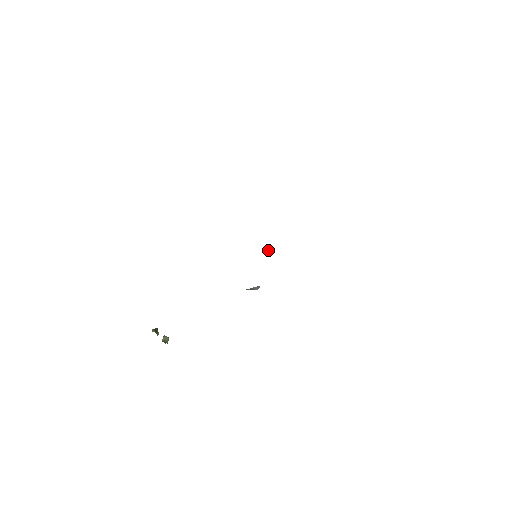
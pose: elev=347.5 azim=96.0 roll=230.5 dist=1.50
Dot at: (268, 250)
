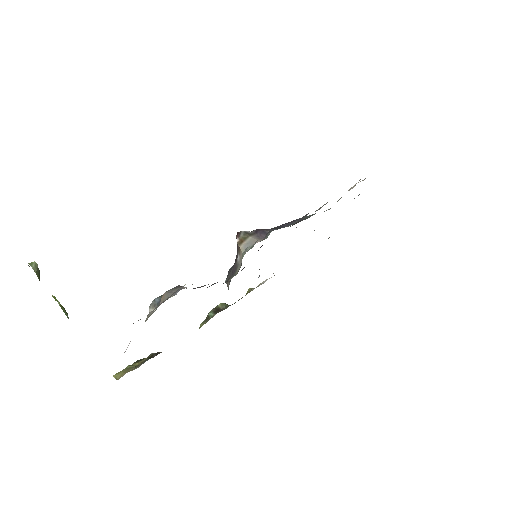
Dot at: occluded
